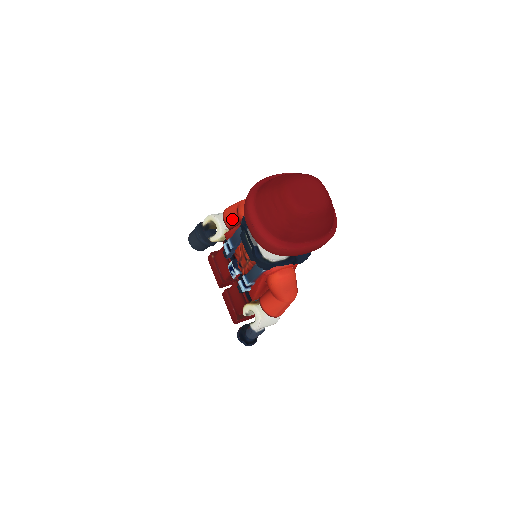
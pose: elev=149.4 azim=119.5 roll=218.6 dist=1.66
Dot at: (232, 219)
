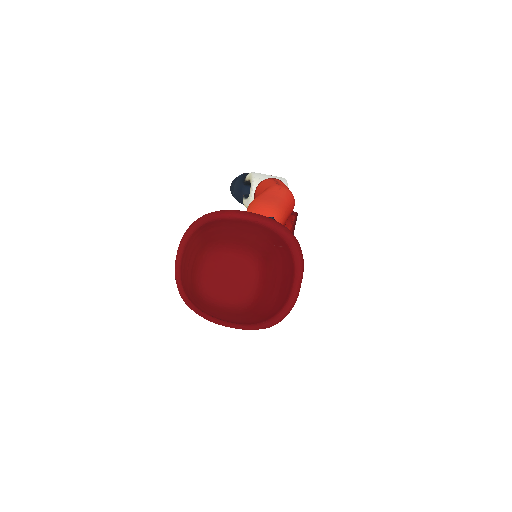
Dot at: occluded
